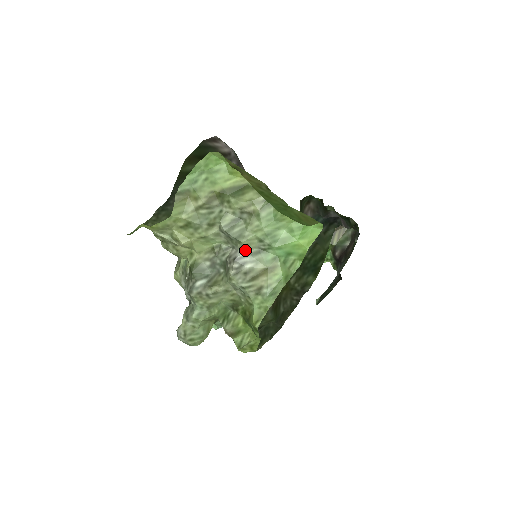
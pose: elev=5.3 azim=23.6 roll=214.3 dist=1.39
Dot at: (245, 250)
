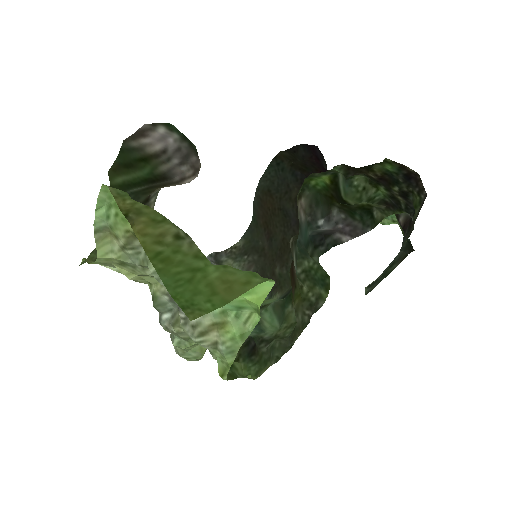
Dot at: occluded
